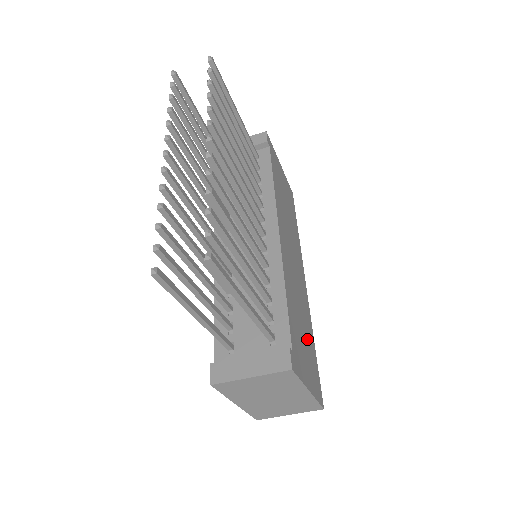
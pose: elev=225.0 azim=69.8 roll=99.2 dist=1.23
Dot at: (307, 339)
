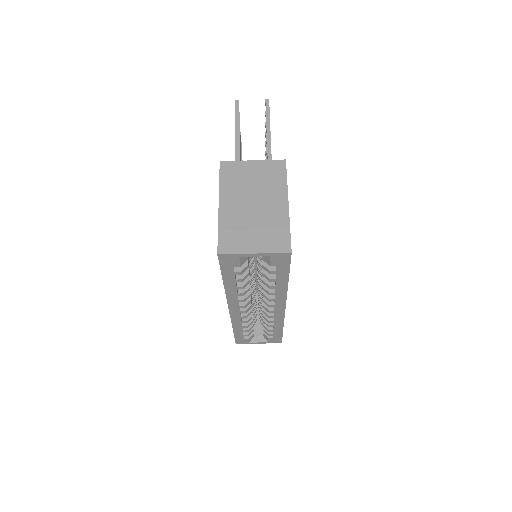
Dot at: occluded
